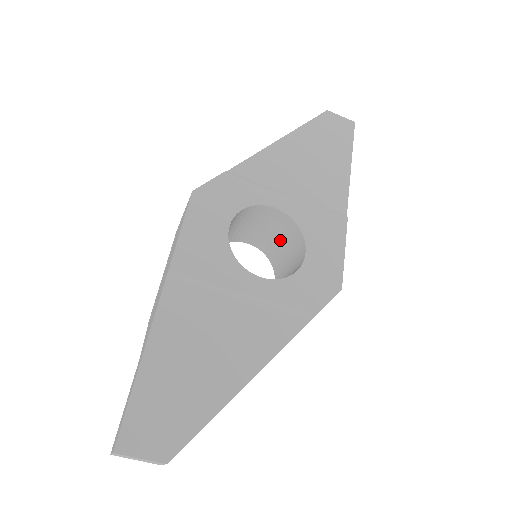
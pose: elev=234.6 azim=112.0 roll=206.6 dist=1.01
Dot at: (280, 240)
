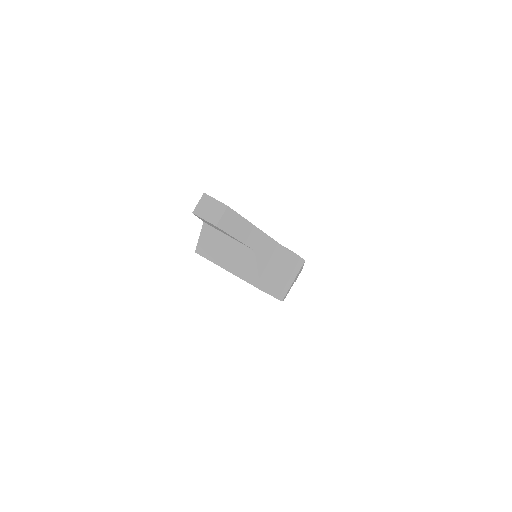
Dot at: occluded
